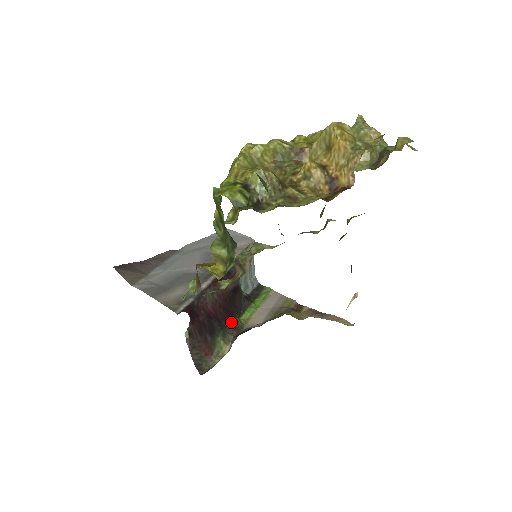
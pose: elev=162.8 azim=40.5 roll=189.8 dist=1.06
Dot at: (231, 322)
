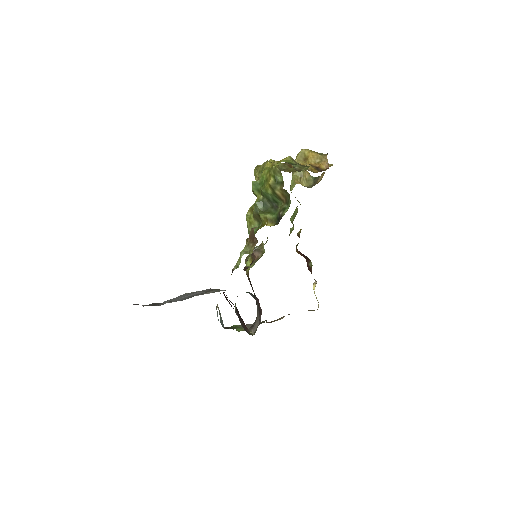
Dot at: occluded
